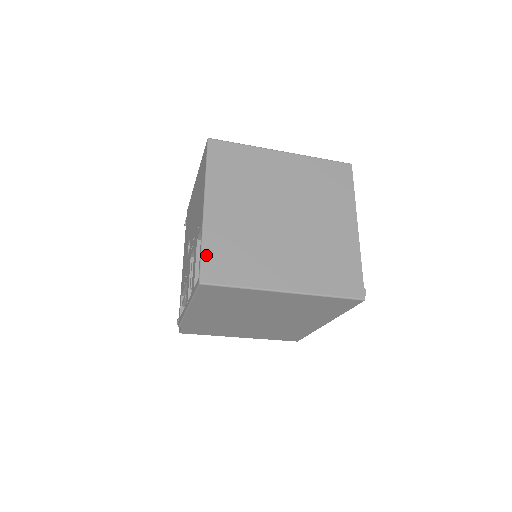
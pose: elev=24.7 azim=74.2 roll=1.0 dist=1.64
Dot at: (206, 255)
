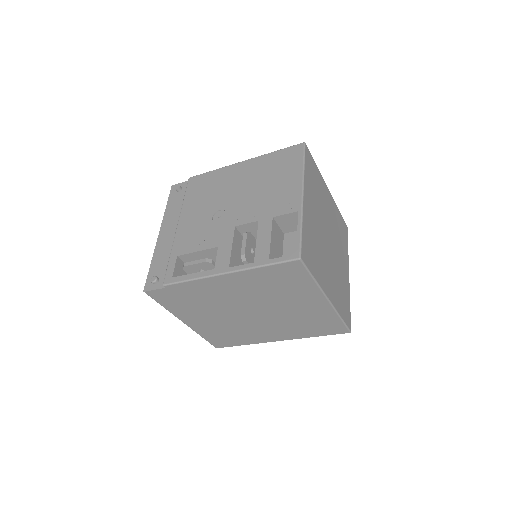
Dot at: (303, 237)
